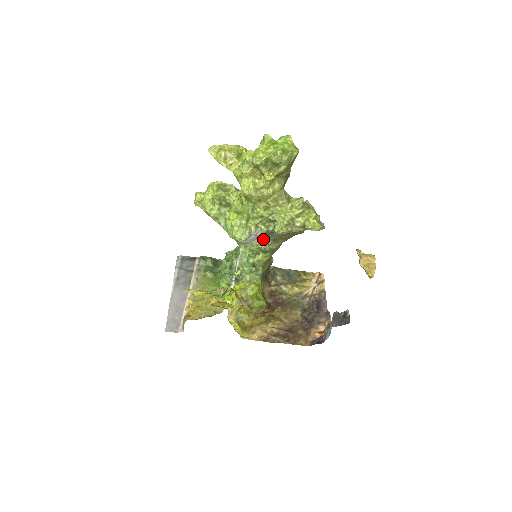
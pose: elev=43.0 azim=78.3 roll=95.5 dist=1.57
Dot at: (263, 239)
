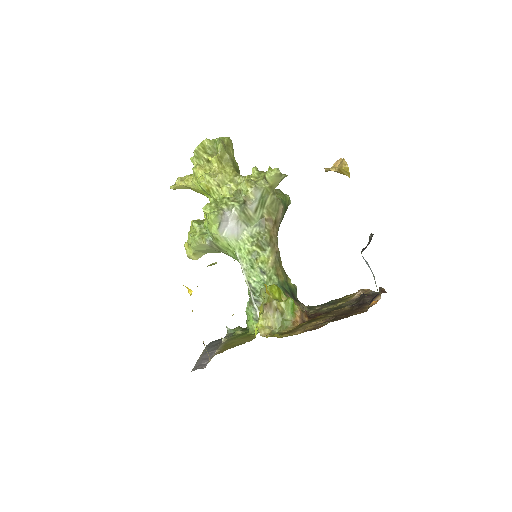
Dot at: (248, 228)
